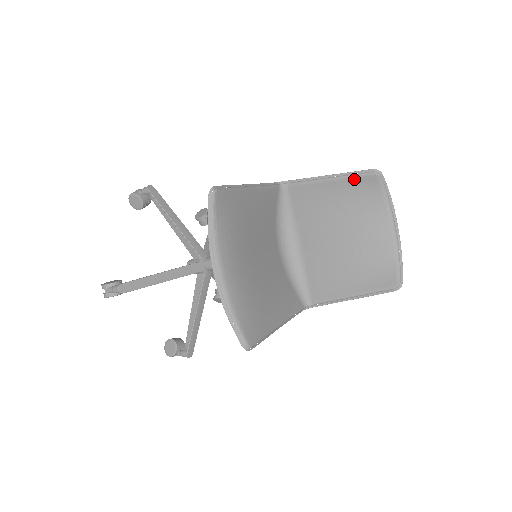
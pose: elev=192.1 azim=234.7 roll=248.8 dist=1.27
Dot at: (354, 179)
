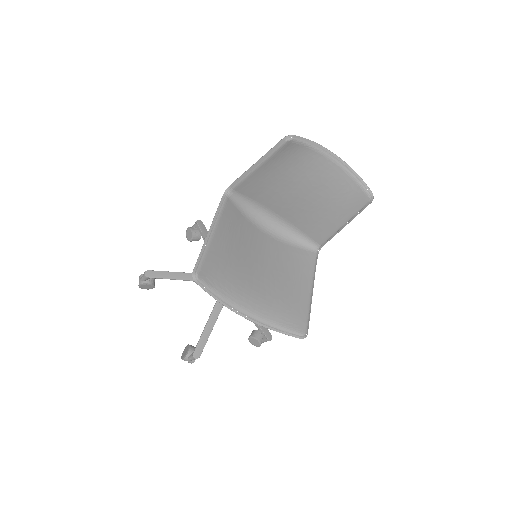
Dot at: (276, 154)
